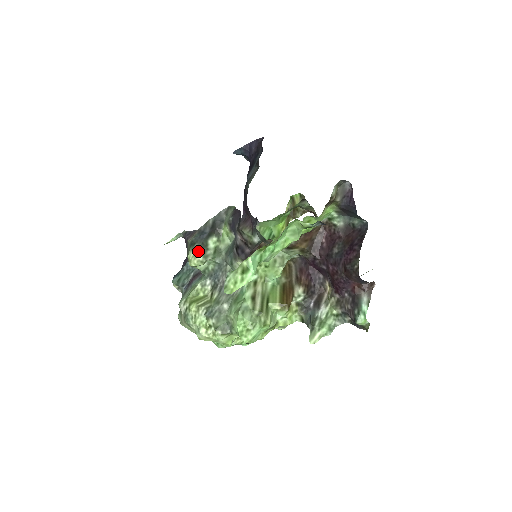
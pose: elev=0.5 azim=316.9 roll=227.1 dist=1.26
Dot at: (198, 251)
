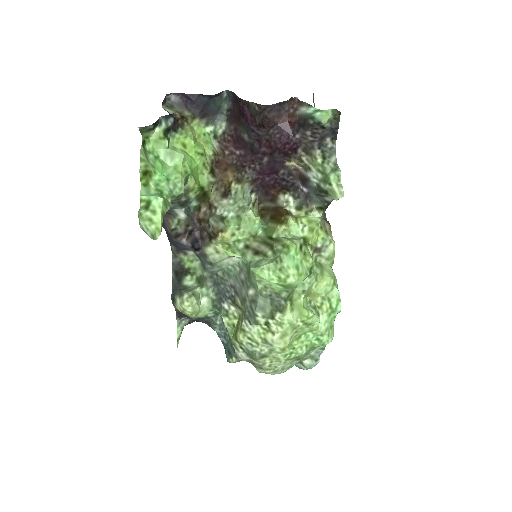
Dot at: (180, 296)
